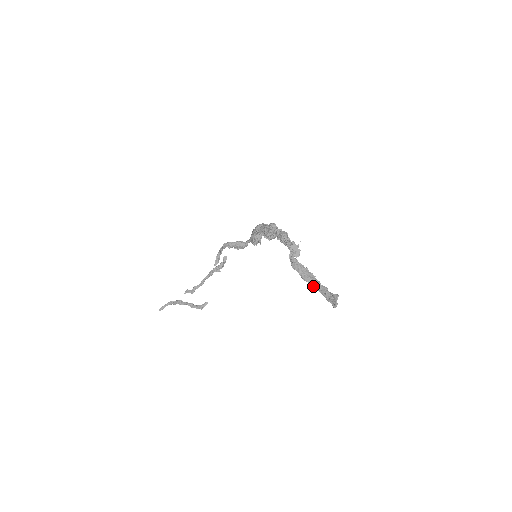
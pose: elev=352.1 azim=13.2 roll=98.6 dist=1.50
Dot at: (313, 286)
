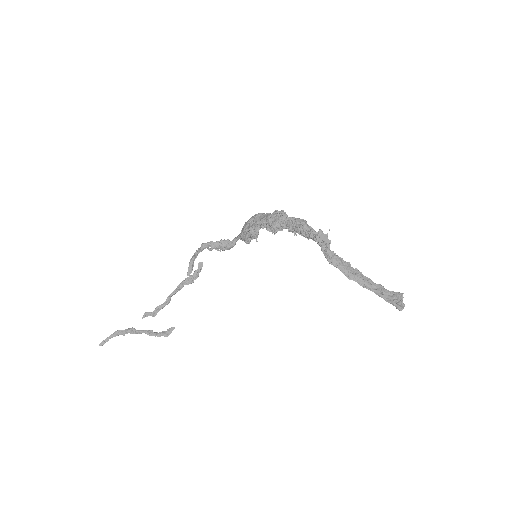
Dot at: (362, 285)
